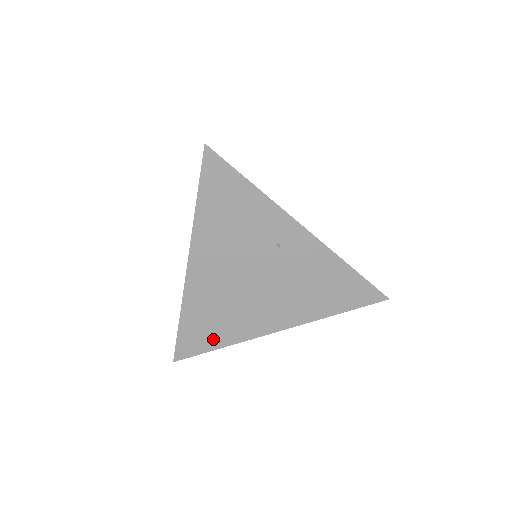
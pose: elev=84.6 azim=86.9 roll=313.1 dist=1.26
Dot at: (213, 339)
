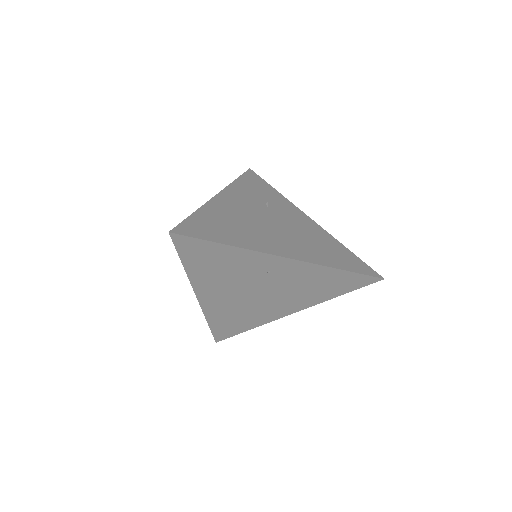
Dot at: (240, 327)
